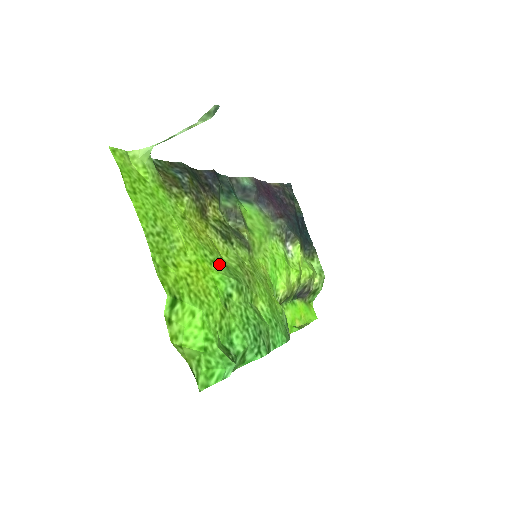
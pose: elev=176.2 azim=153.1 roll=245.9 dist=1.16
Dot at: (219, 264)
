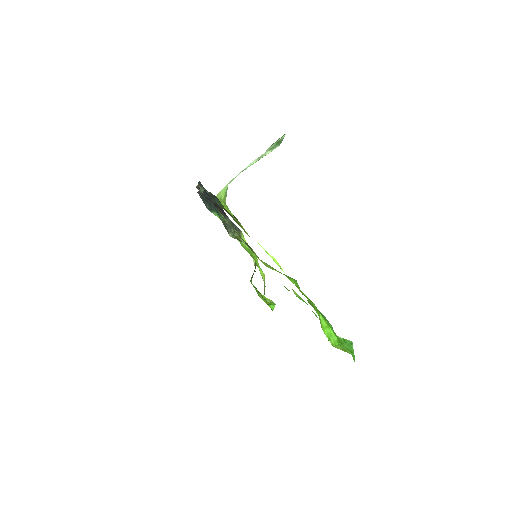
Dot at: occluded
